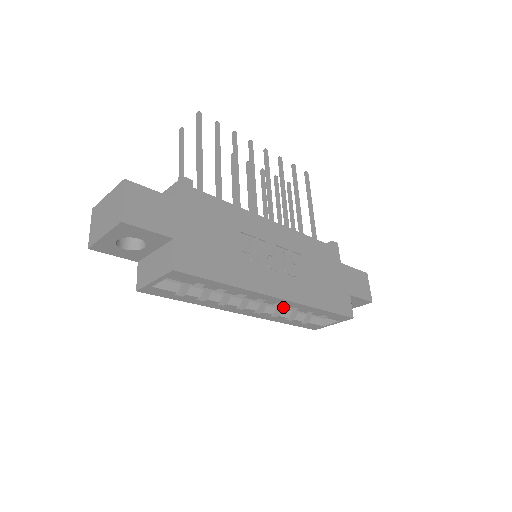
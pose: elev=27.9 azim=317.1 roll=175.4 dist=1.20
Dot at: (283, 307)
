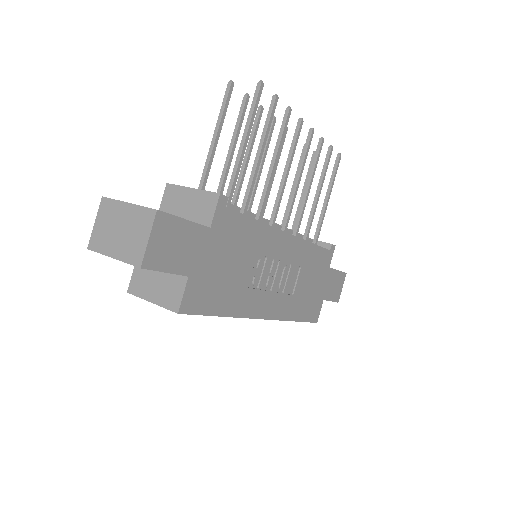
Dot at: occluded
